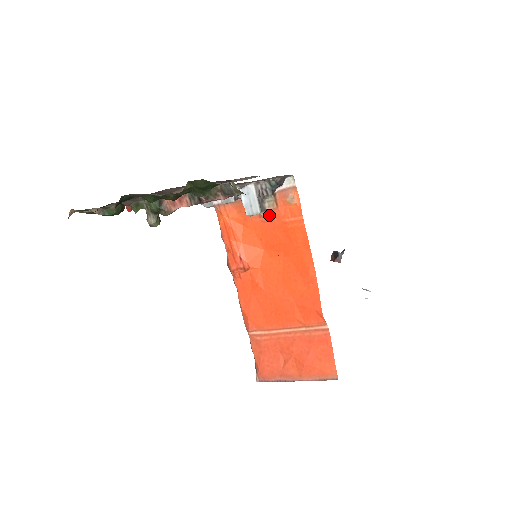
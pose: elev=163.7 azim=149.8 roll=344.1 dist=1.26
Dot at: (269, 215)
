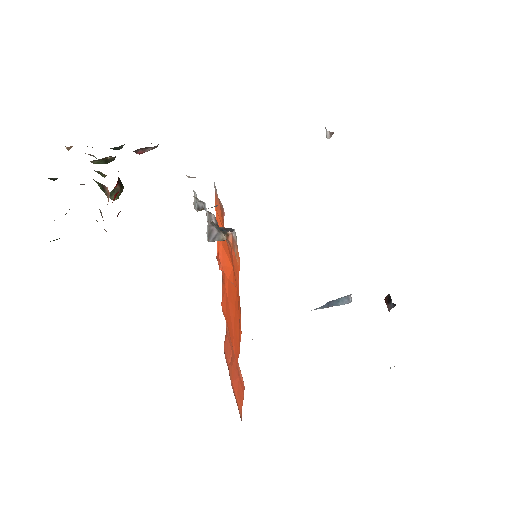
Dot at: (229, 246)
